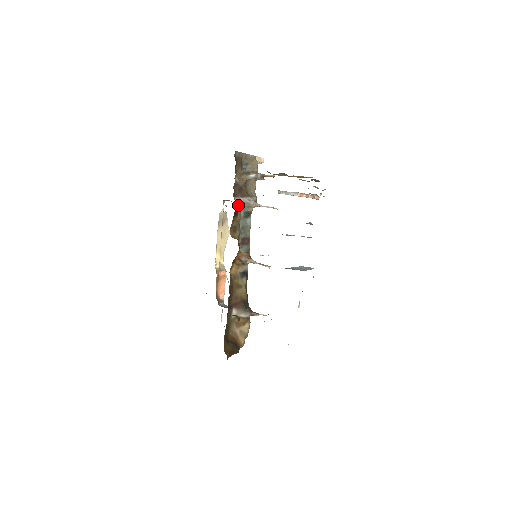
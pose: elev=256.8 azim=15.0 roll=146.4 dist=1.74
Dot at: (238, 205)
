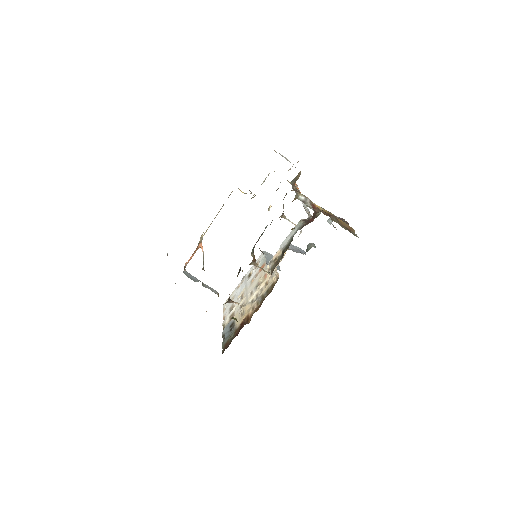
Dot at: occluded
